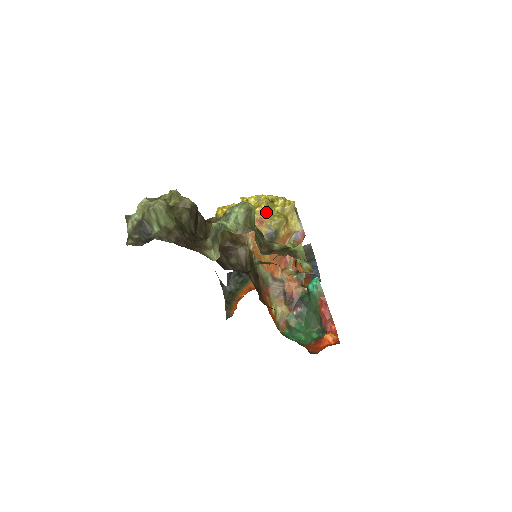
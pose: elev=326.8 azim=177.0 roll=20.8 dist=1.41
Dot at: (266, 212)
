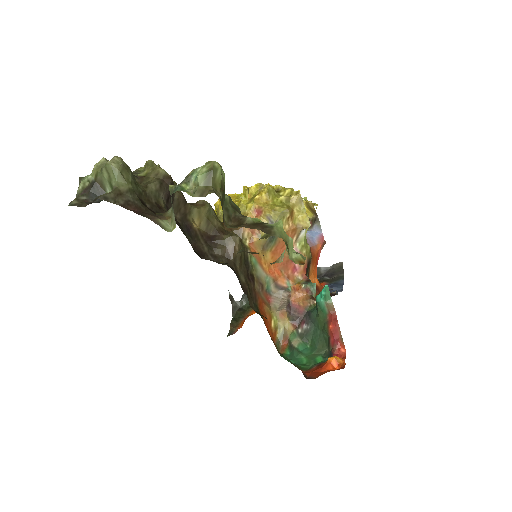
Dot at: (267, 201)
